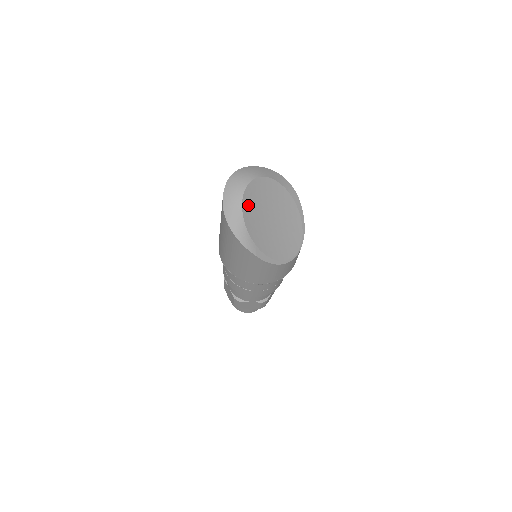
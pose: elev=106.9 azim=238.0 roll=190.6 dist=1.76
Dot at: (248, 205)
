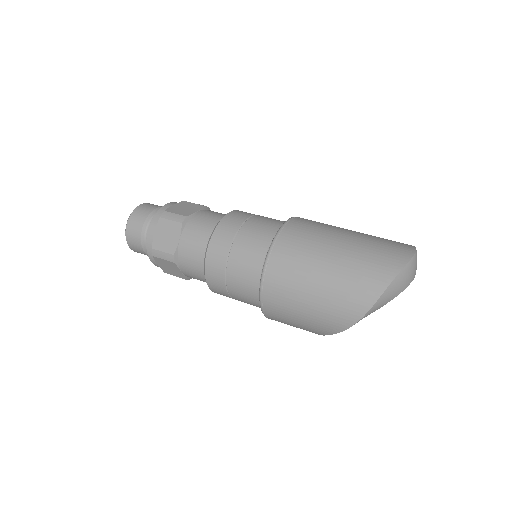
Dot at: occluded
